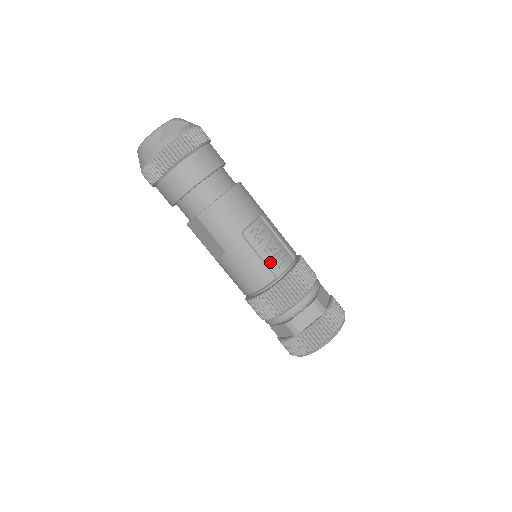
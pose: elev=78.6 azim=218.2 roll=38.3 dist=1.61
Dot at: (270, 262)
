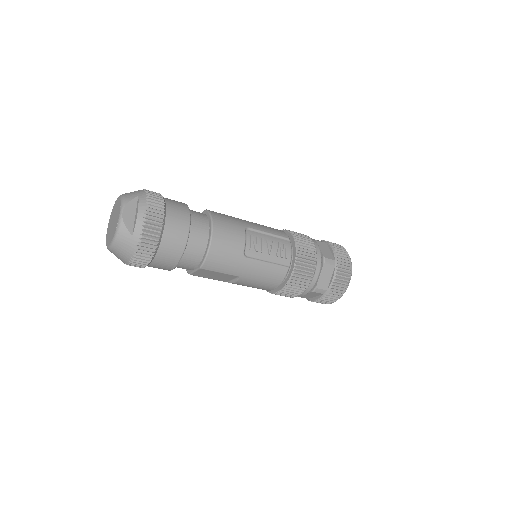
Dot at: (277, 259)
